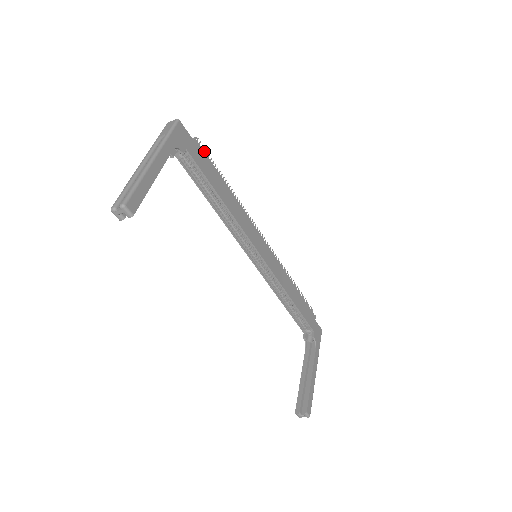
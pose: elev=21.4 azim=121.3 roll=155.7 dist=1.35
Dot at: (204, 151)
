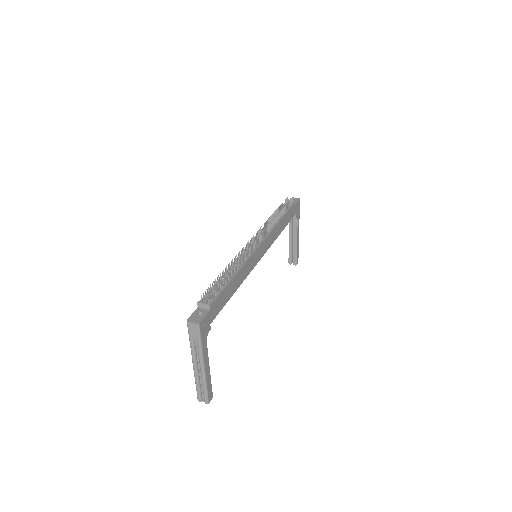
Dot at: (216, 298)
